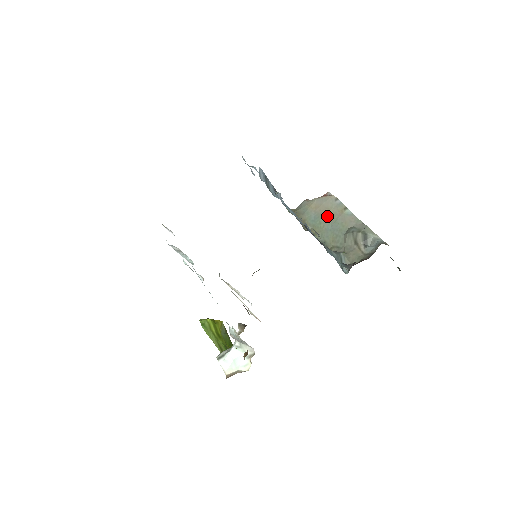
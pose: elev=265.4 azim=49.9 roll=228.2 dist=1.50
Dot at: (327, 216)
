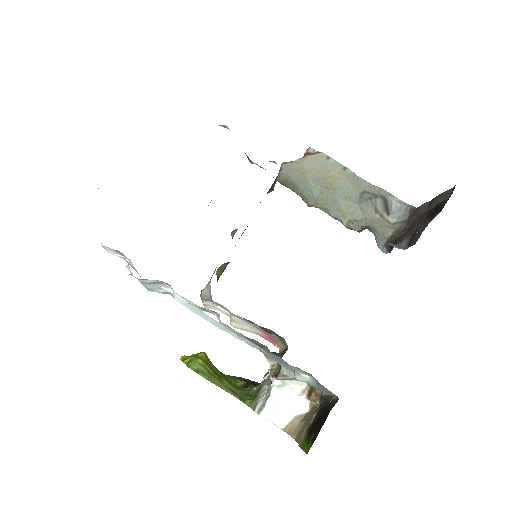
Dot at: (327, 182)
